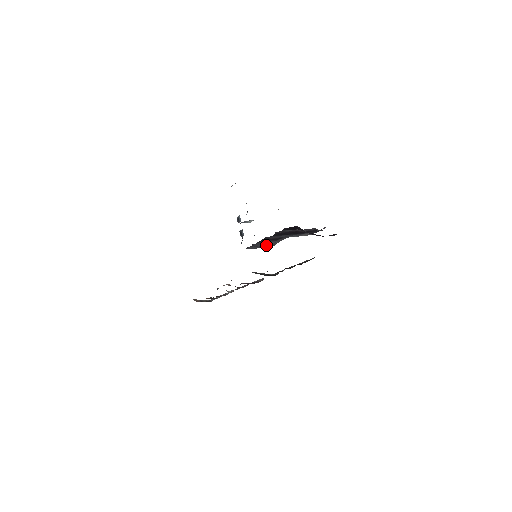
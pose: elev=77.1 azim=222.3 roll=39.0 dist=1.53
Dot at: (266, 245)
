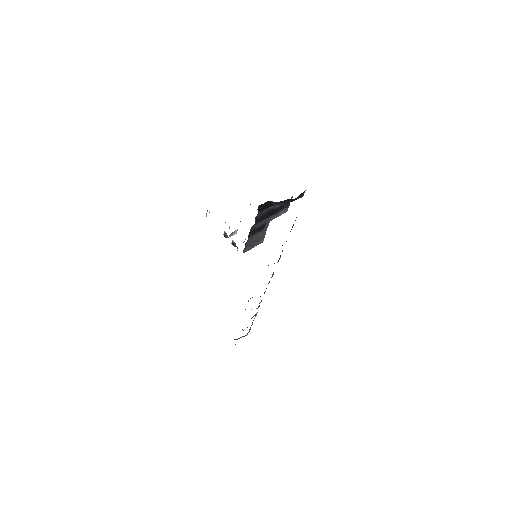
Dot at: (257, 240)
